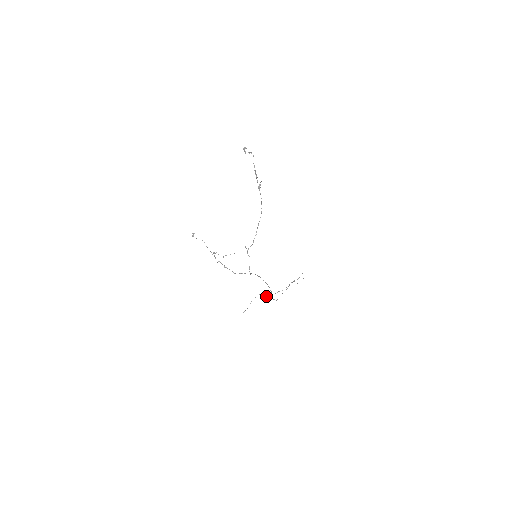
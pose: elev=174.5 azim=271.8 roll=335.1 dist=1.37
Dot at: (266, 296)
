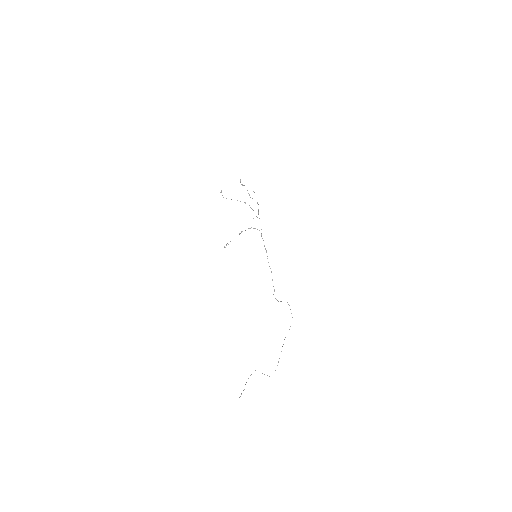
Dot at: occluded
